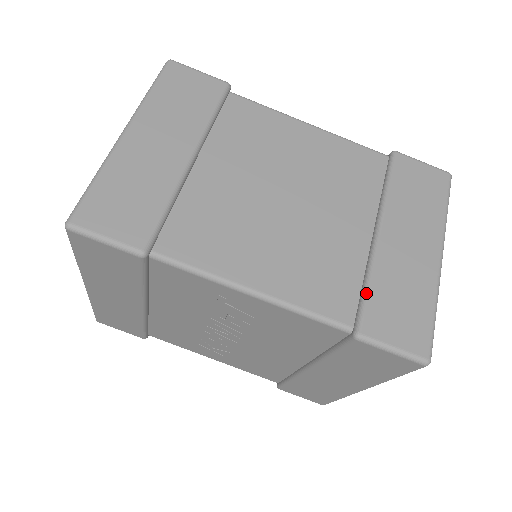
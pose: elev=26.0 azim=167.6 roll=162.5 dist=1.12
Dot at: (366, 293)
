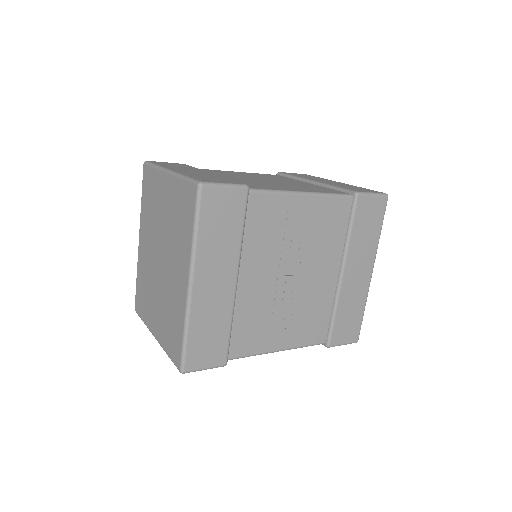
Dot at: (339, 187)
